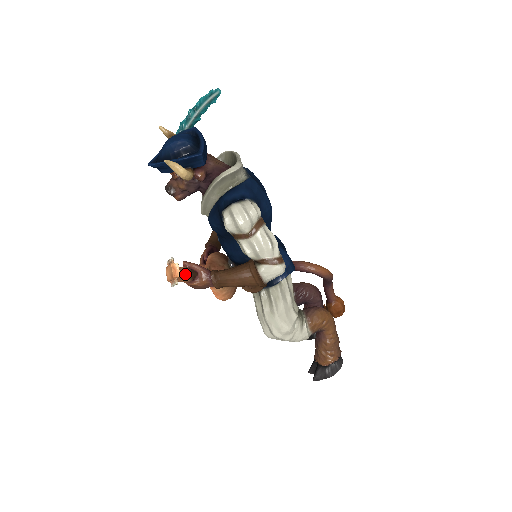
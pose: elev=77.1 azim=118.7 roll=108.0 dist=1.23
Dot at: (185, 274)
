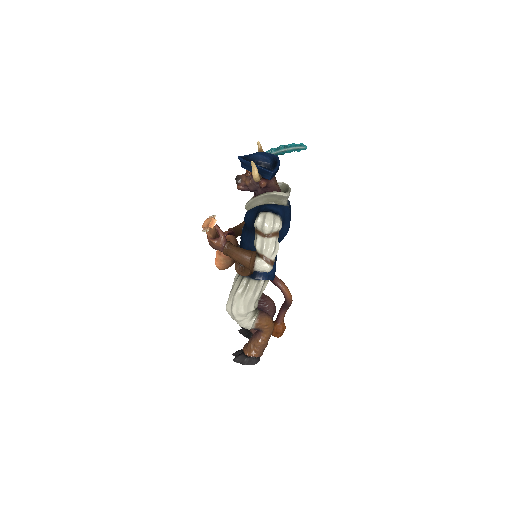
Dot at: (213, 231)
